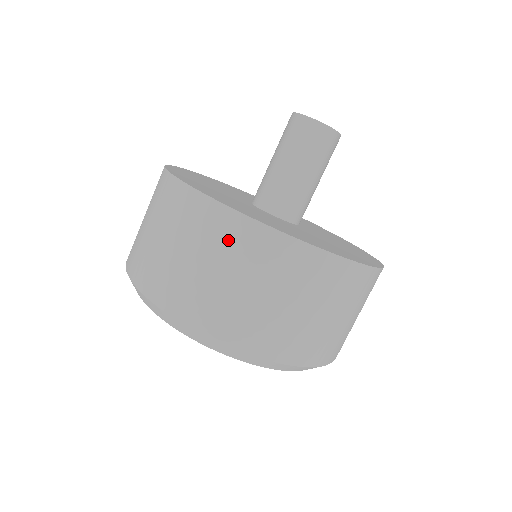
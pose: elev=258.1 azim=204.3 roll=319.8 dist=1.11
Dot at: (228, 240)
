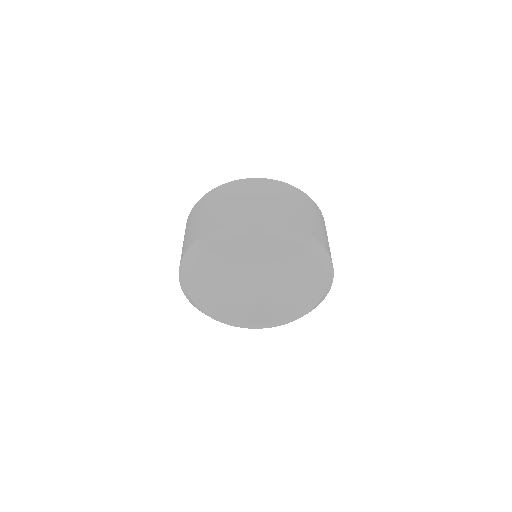
Dot at: (287, 192)
